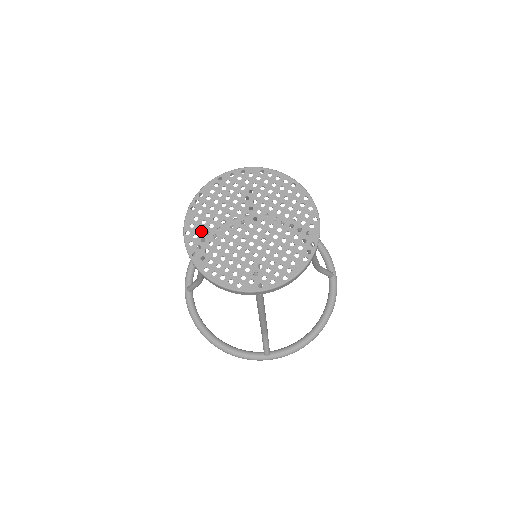
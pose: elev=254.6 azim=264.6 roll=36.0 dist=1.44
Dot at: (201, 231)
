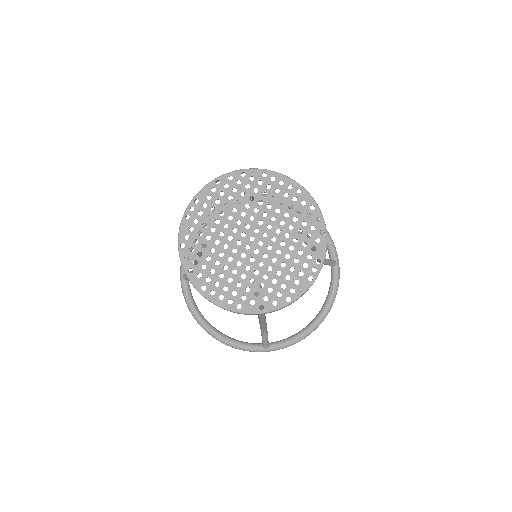
Dot at: (197, 244)
